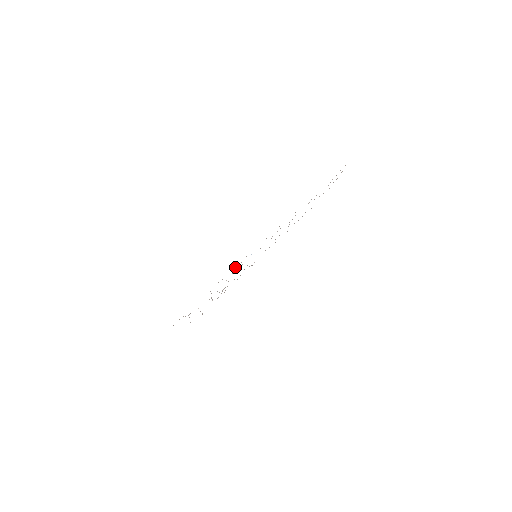
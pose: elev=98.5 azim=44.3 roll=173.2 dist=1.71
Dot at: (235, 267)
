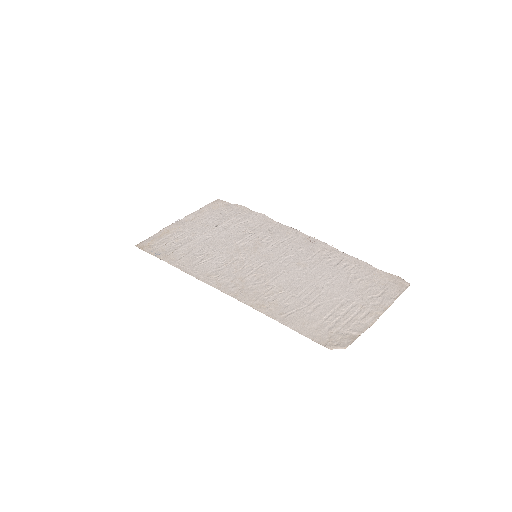
Dot at: (191, 269)
